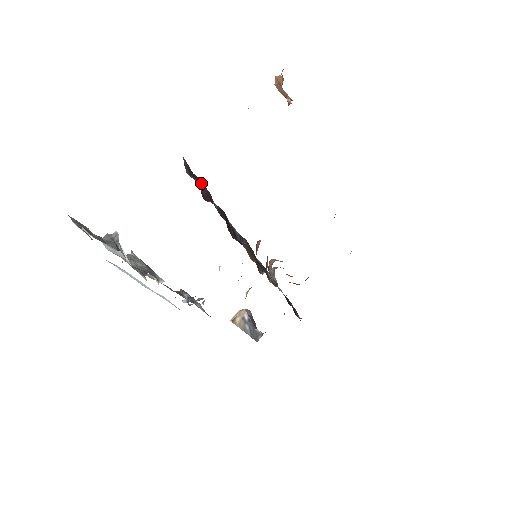
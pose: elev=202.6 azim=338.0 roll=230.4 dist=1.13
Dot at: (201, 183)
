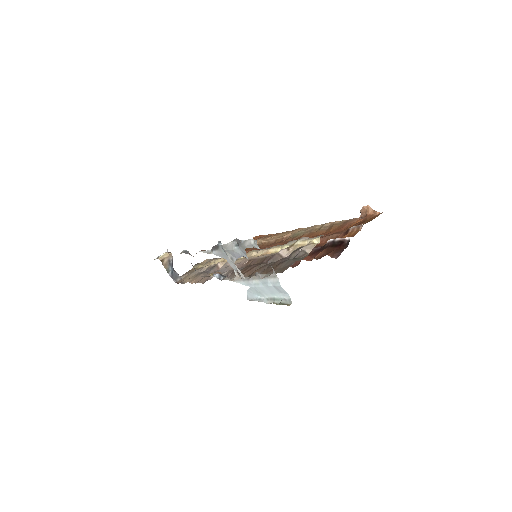
Dot at: occluded
